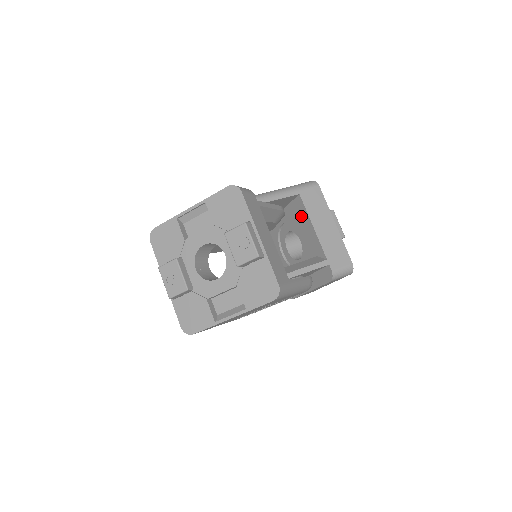
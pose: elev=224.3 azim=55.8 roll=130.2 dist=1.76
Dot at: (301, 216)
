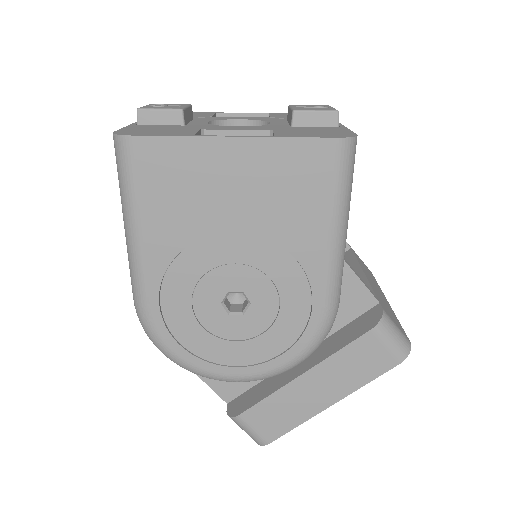
Dot at: occluded
